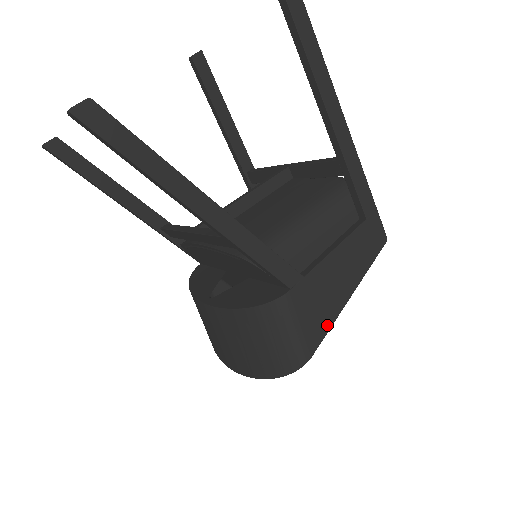
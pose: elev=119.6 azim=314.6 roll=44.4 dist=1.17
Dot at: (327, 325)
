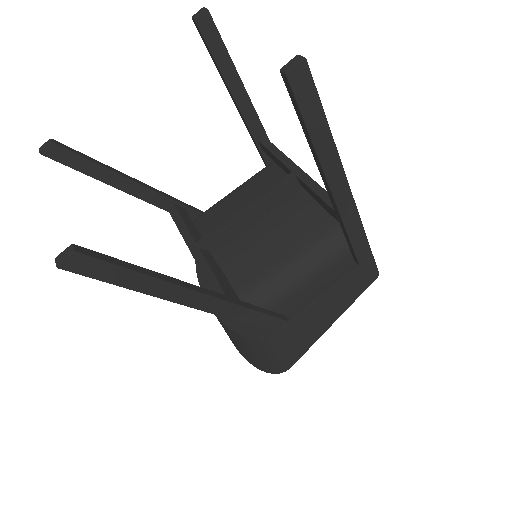
Dot at: (307, 346)
